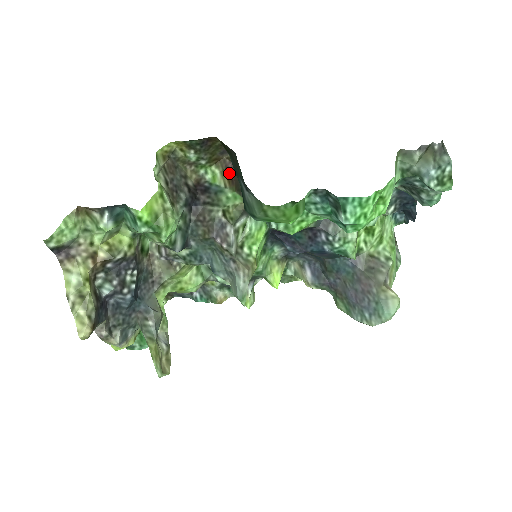
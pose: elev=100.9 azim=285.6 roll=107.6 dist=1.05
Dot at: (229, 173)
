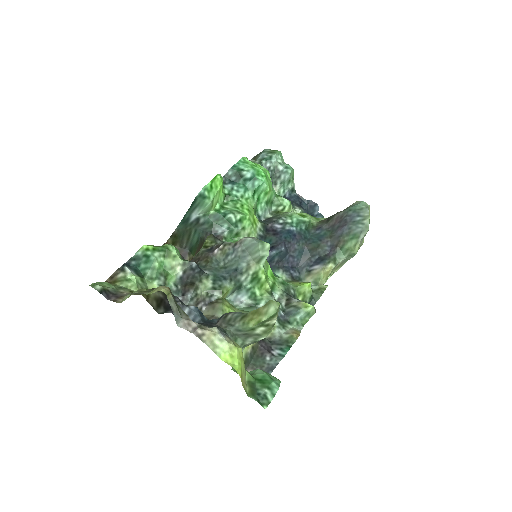
Dot at: occluded
